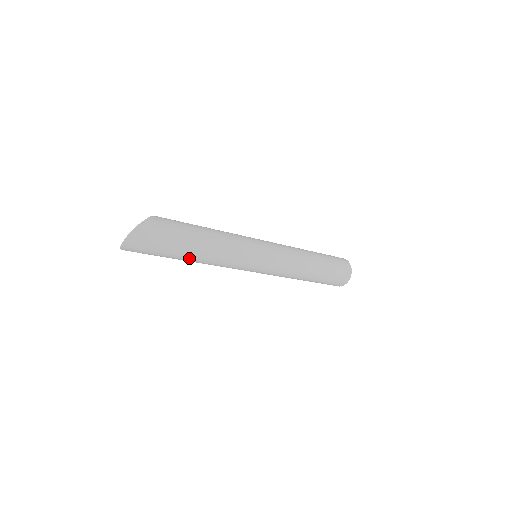
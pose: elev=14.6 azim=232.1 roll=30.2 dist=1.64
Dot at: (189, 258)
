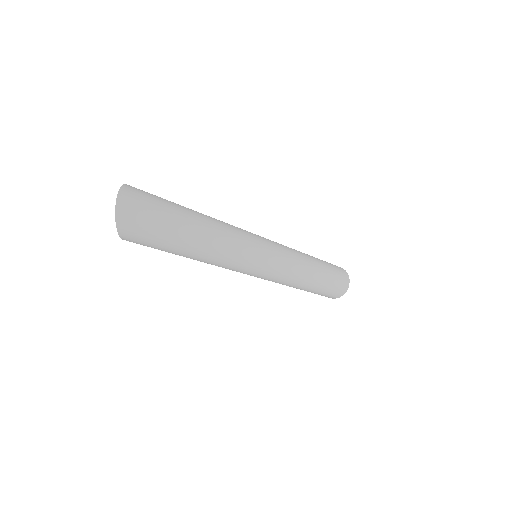
Dot at: (197, 235)
